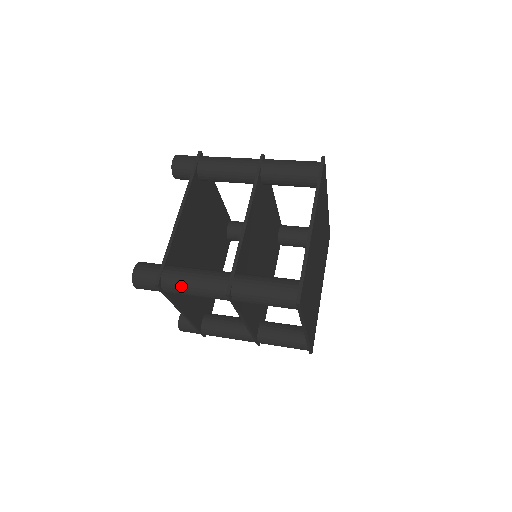
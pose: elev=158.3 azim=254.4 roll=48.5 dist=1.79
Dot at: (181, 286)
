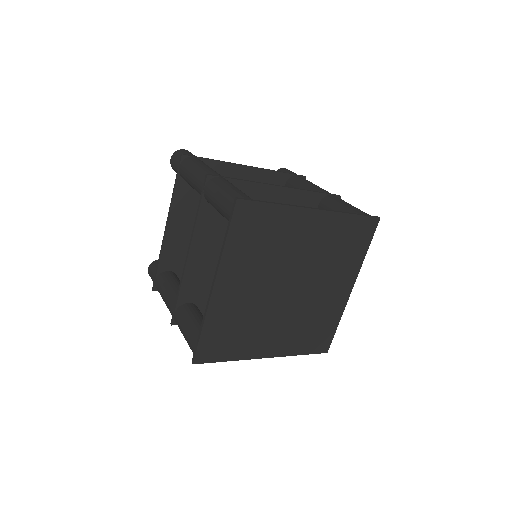
Dot at: occluded
